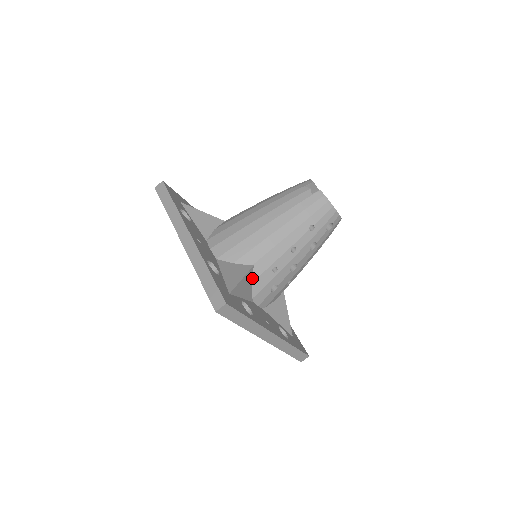
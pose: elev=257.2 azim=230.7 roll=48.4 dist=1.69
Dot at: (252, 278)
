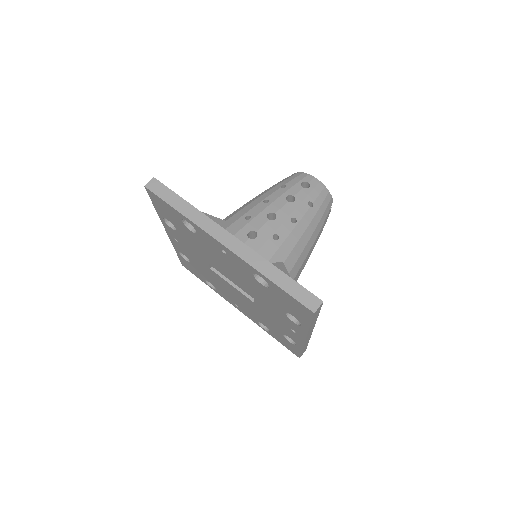
Dot at: (224, 228)
